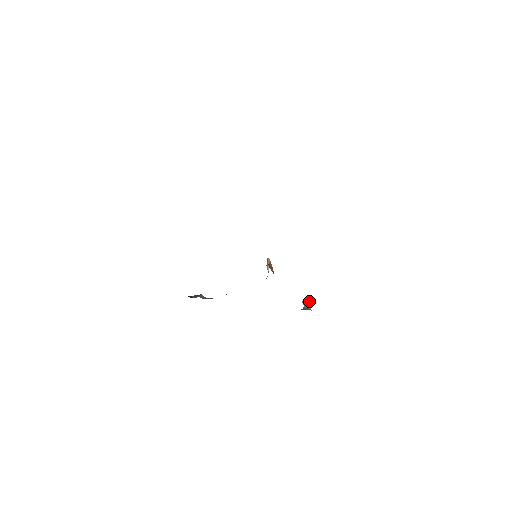
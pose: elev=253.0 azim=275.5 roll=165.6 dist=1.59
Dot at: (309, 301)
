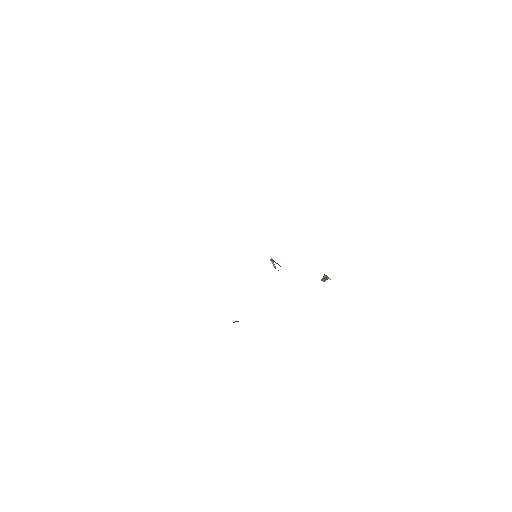
Dot at: (325, 275)
